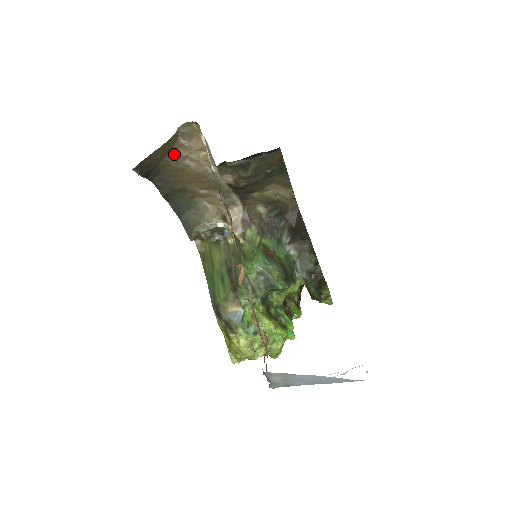
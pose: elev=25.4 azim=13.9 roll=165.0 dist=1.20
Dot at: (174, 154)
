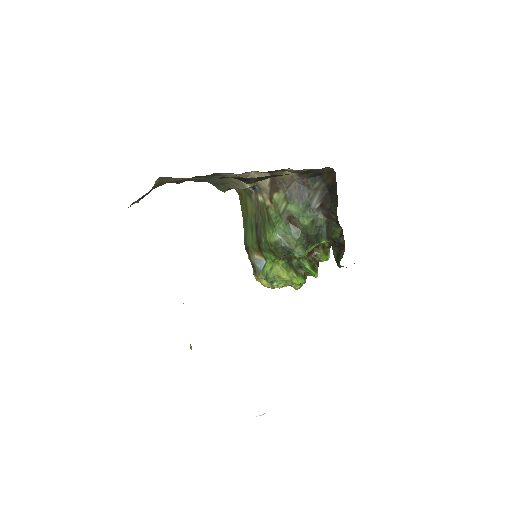
Dot at: (167, 180)
